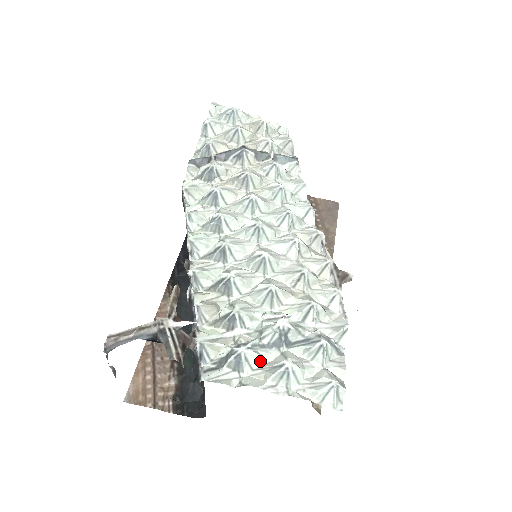
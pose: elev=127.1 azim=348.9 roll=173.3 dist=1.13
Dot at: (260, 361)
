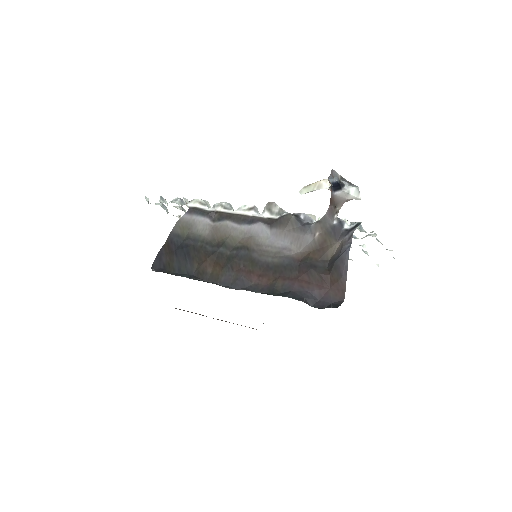
Dot at: occluded
